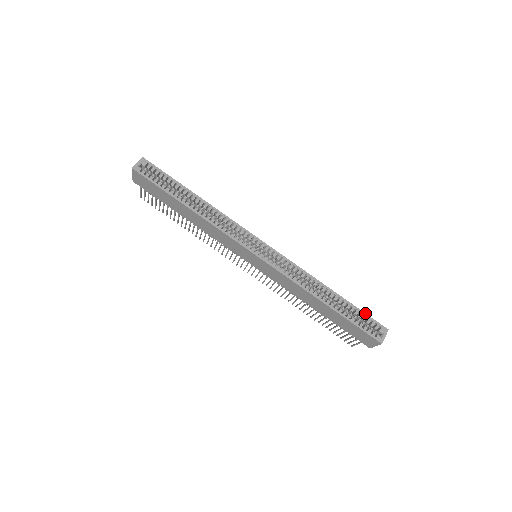
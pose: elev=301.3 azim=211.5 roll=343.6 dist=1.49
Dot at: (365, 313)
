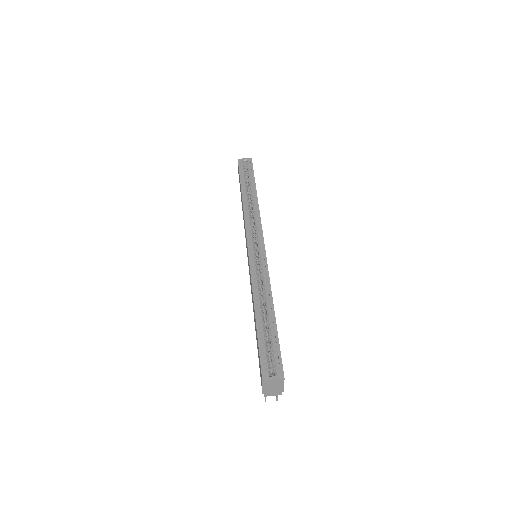
Dot at: occluded
